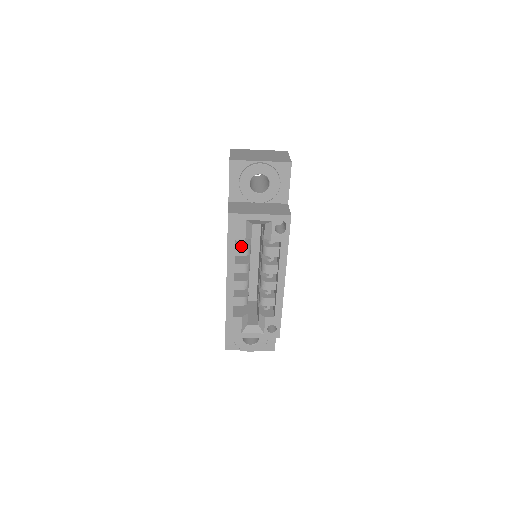
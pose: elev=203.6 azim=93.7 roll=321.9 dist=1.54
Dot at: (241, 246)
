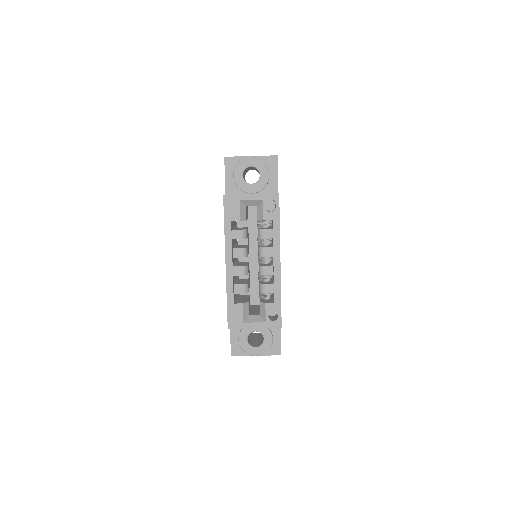
Dot at: (237, 229)
